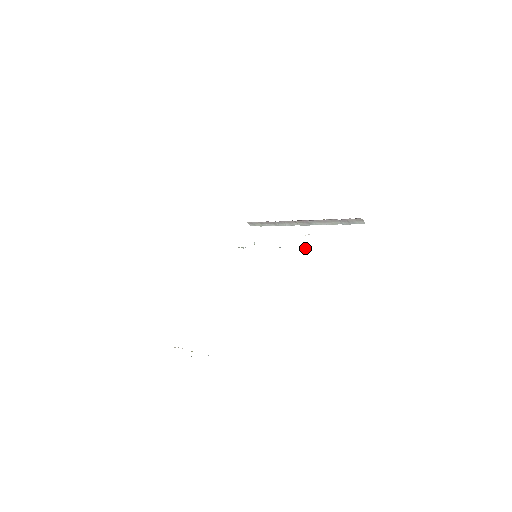
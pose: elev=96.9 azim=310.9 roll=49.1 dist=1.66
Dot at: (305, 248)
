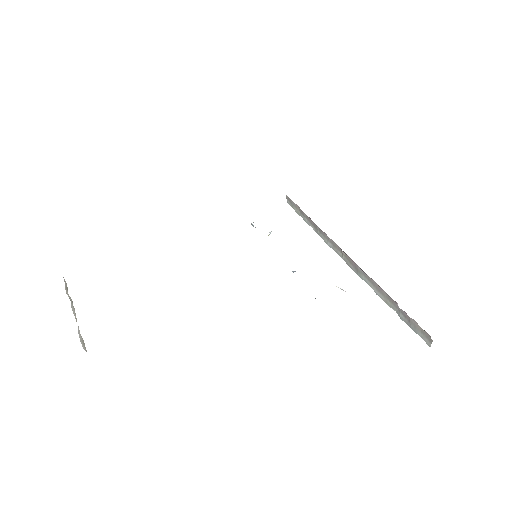
Dot at: occluded
